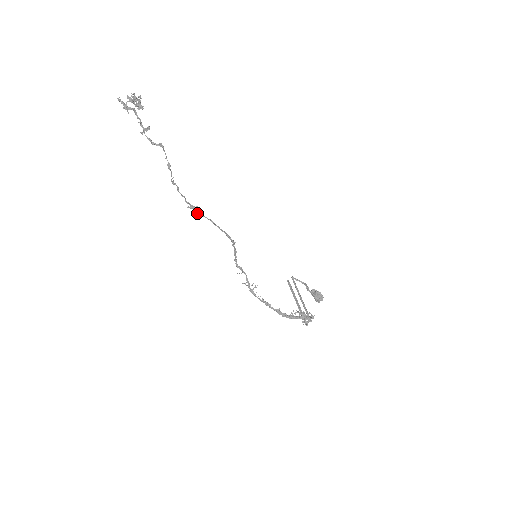
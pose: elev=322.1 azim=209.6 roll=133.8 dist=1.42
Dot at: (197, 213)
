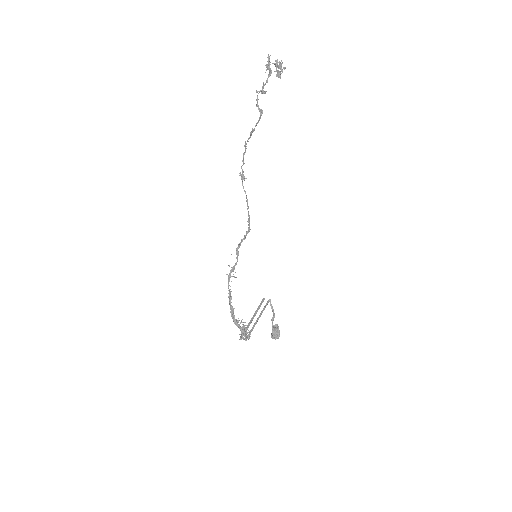
Dot at: (242, 183)
